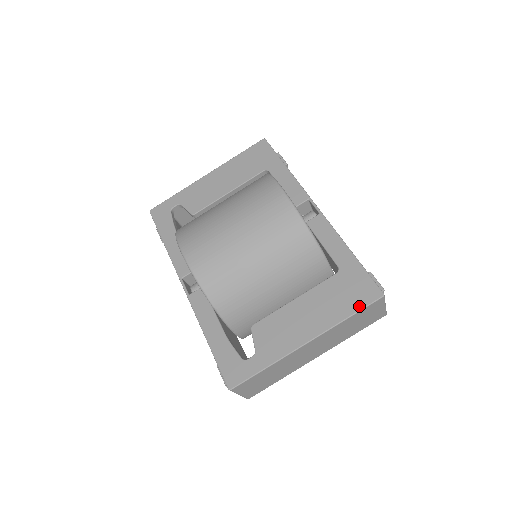
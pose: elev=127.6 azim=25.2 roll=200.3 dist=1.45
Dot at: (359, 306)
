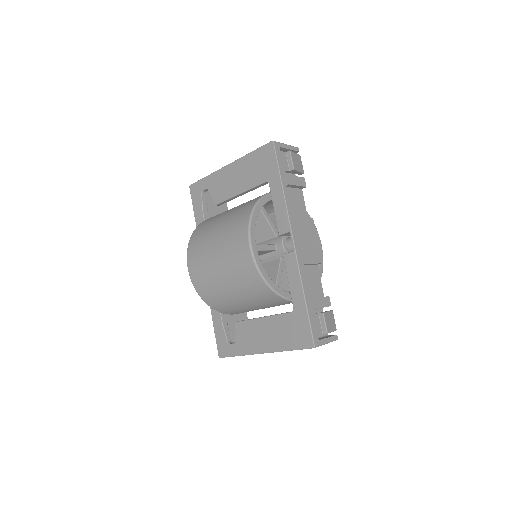
Dot at: (297, 346)
